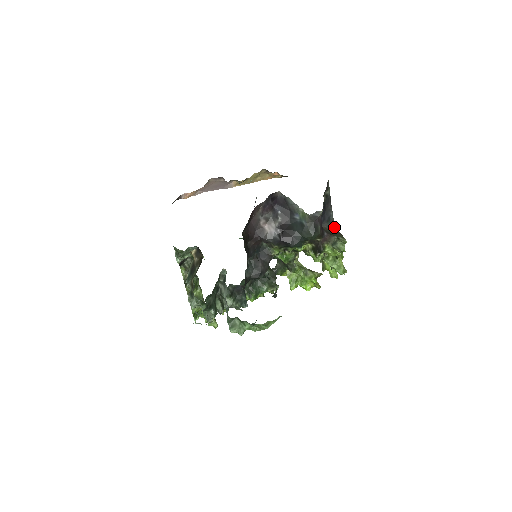
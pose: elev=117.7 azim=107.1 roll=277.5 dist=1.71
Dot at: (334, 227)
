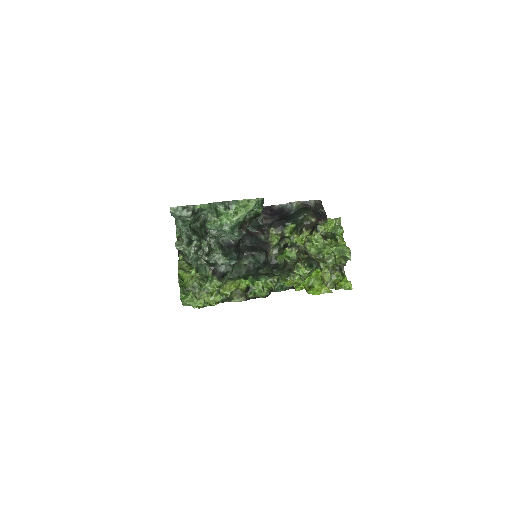
Dot at: occluded
